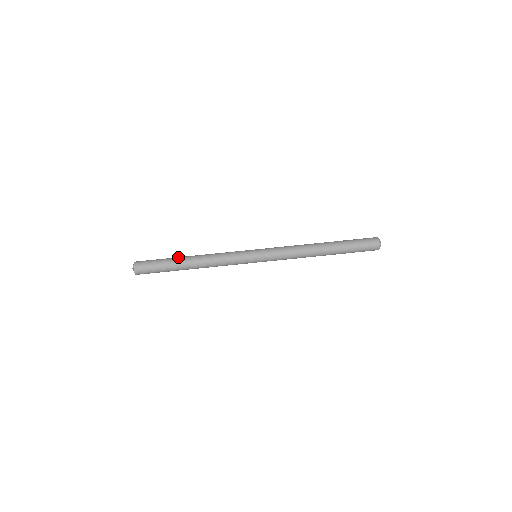
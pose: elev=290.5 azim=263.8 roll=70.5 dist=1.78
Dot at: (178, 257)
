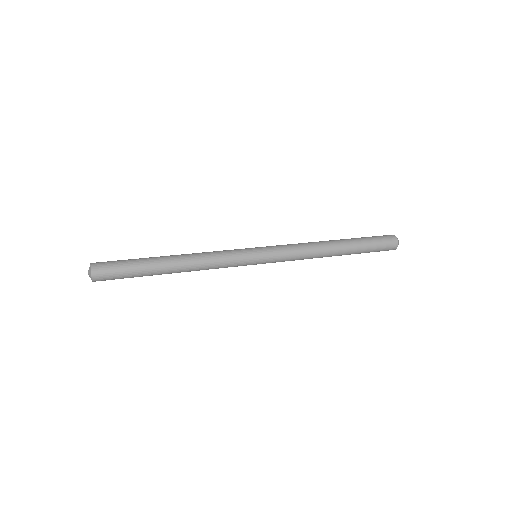
Dot at: occluded
